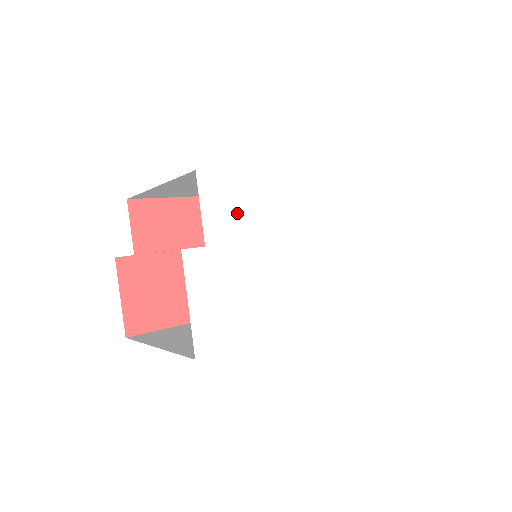
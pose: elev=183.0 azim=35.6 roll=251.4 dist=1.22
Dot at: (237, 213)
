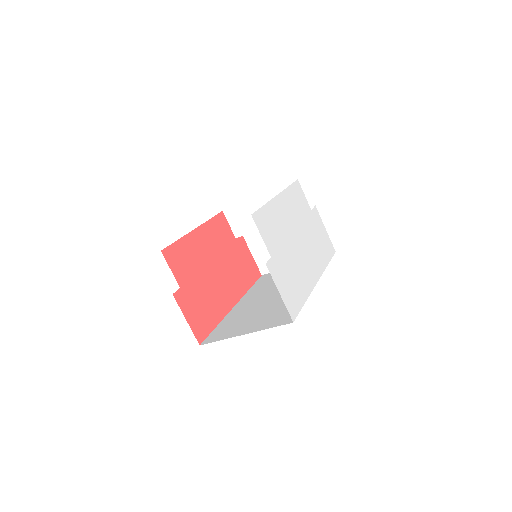
Dot at: (272, 232)
